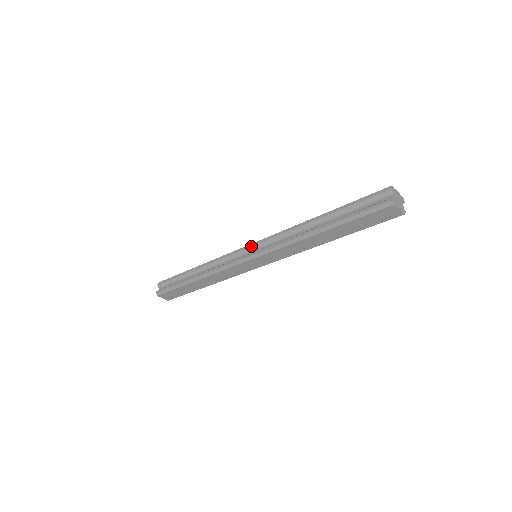
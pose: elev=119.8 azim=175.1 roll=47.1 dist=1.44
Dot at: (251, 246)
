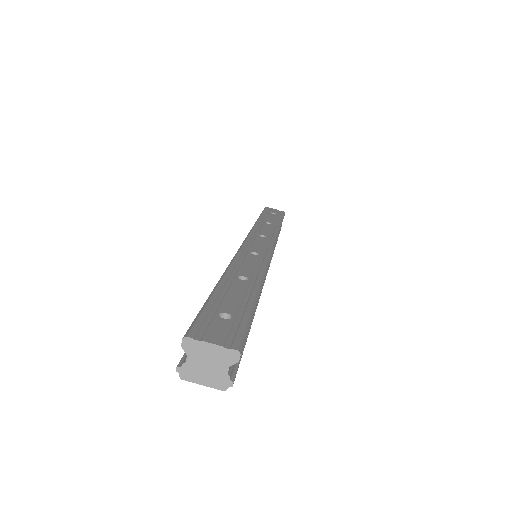
Dot at: occluded
